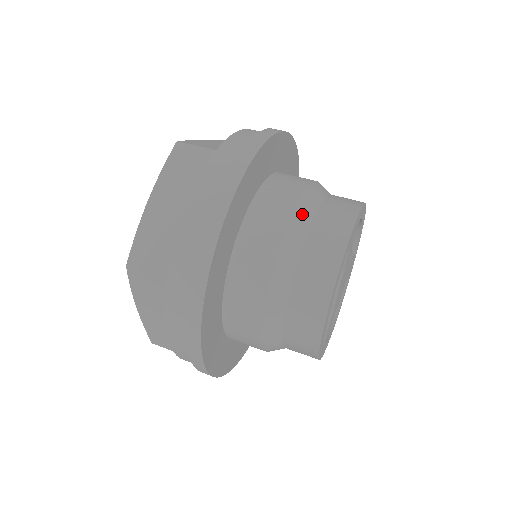
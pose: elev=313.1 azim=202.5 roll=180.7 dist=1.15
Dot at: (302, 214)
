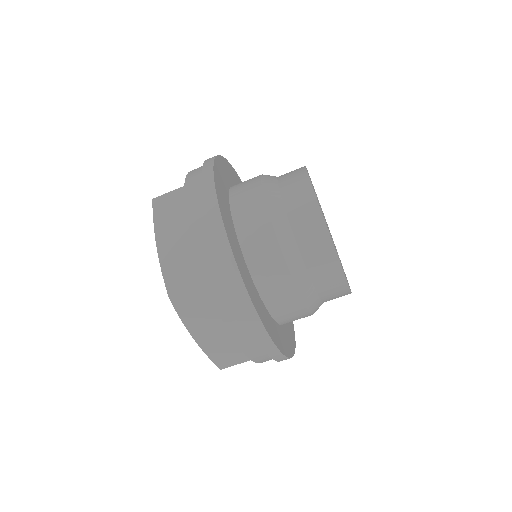
Dot at: (269, 190)
